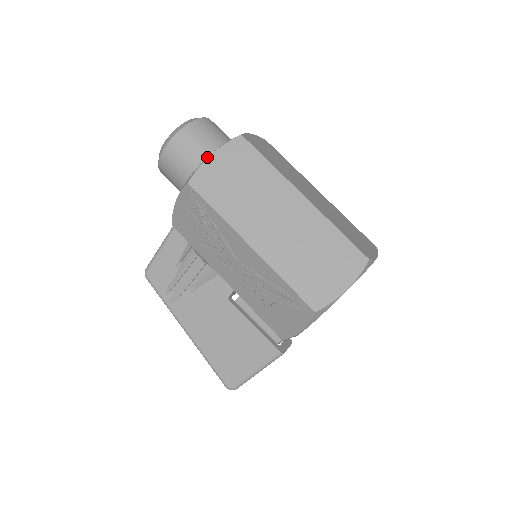
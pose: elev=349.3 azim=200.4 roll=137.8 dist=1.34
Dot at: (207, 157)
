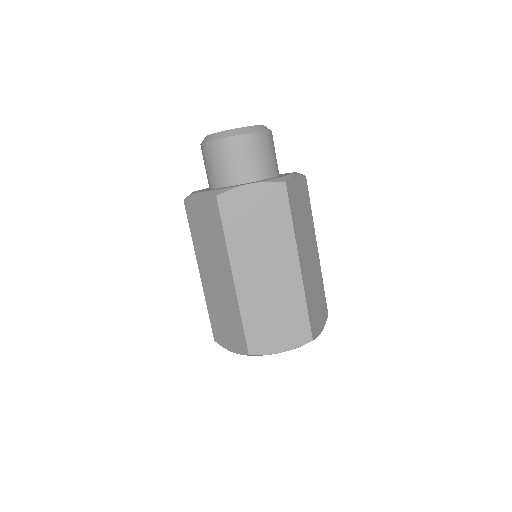
Dot at: (196, 192)
